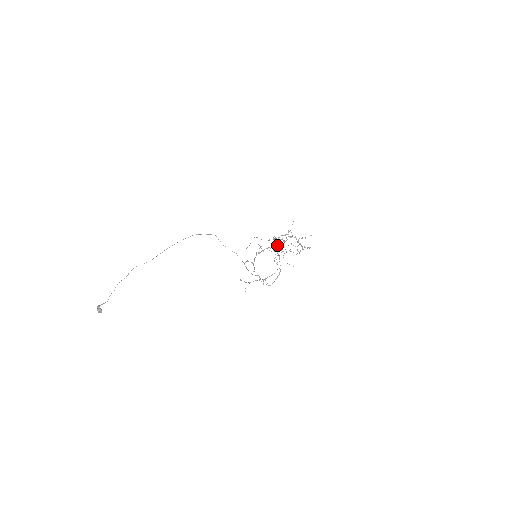
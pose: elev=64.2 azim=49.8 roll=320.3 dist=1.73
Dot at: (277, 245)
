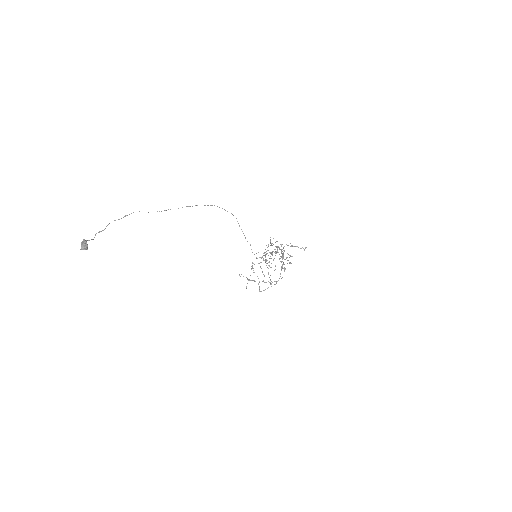
Dot at: (272, 253)
